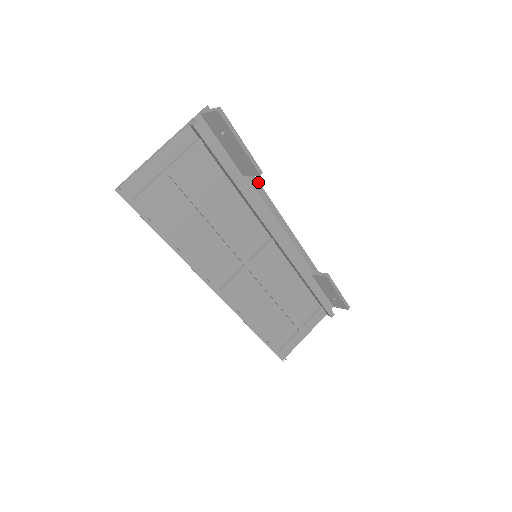
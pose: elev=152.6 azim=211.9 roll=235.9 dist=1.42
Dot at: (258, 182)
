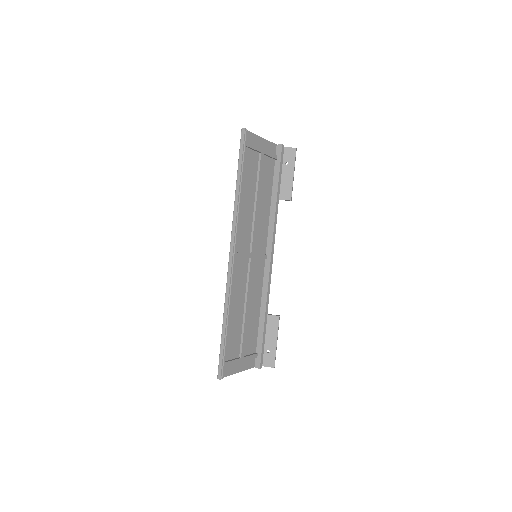
Dot at: occluded
